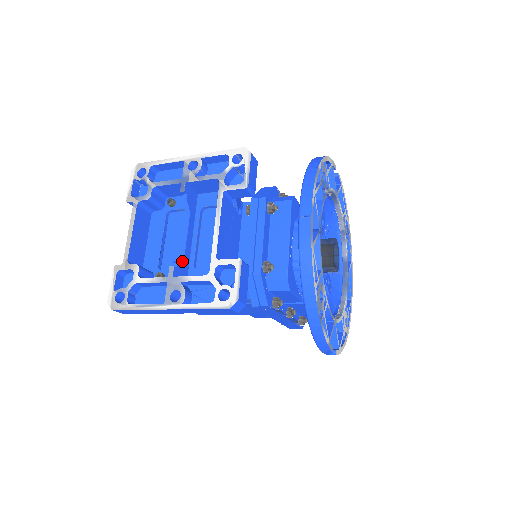
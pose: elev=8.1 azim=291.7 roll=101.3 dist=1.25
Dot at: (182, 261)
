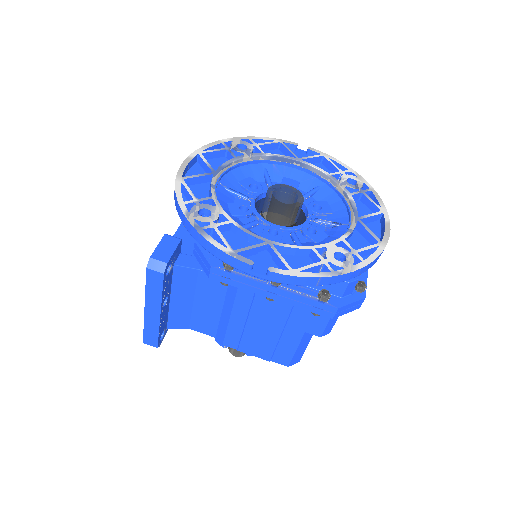
Dot at: occluded
